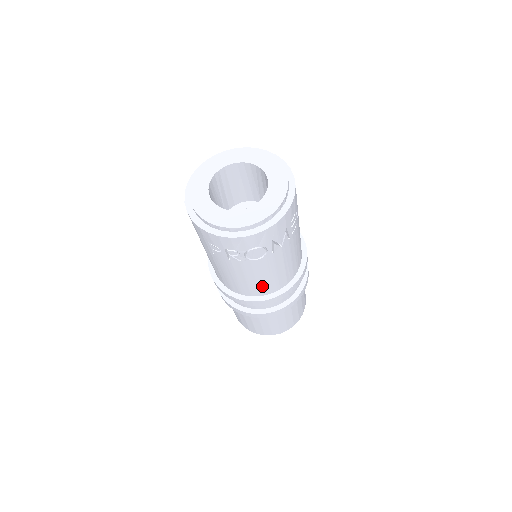
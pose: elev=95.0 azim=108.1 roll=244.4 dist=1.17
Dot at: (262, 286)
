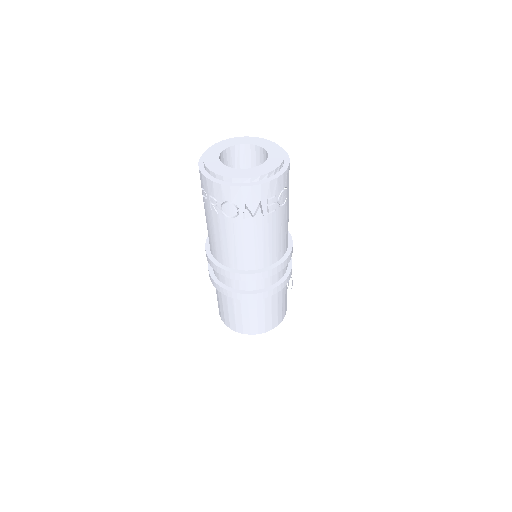
Dot at: (232, 255)
